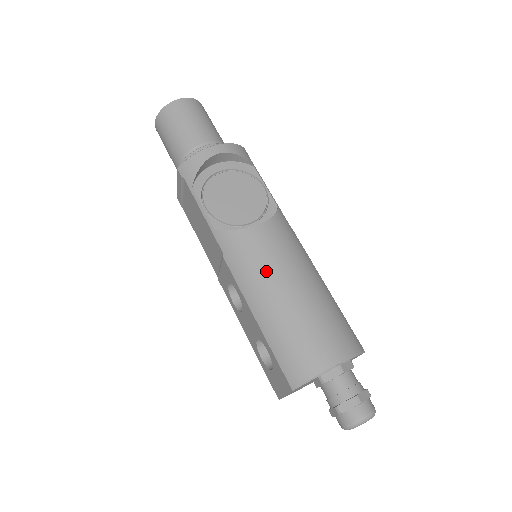
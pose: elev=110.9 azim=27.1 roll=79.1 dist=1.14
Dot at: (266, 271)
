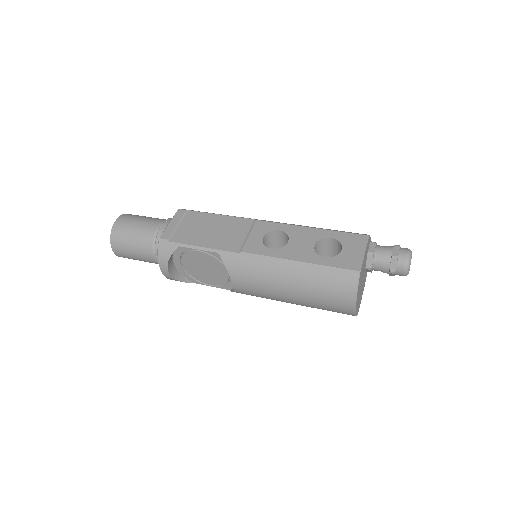
Dot at: occluded
